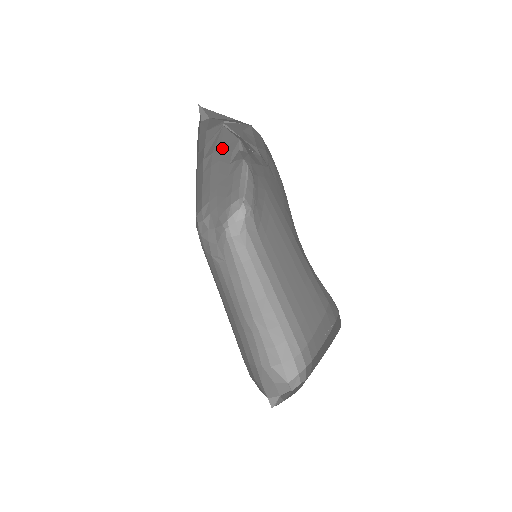
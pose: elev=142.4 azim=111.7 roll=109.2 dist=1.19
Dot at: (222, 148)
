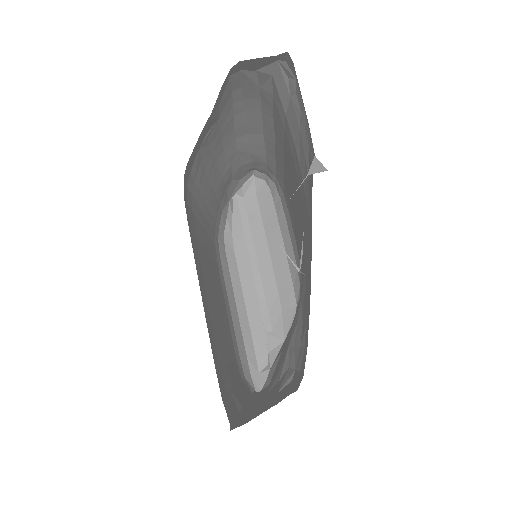
Dot at: occluded
